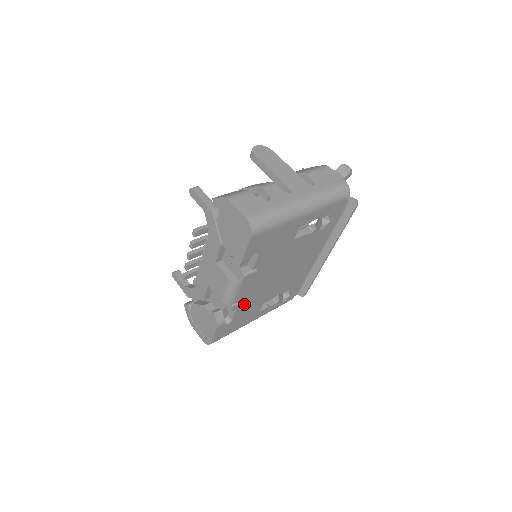
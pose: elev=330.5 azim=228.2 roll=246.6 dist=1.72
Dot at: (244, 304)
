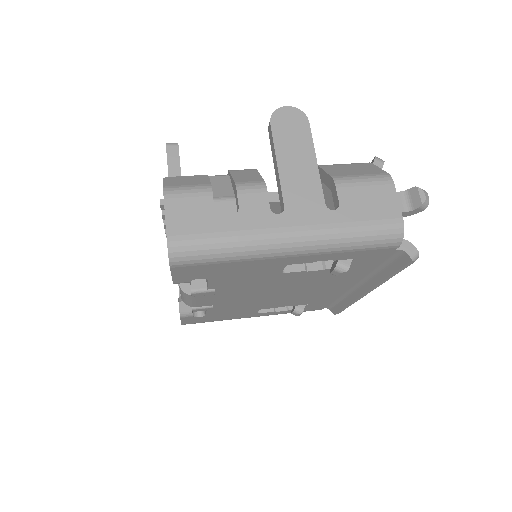
Dot at: (219, 308)
